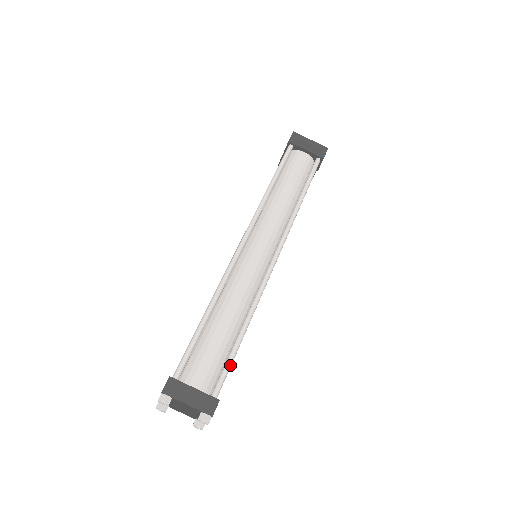
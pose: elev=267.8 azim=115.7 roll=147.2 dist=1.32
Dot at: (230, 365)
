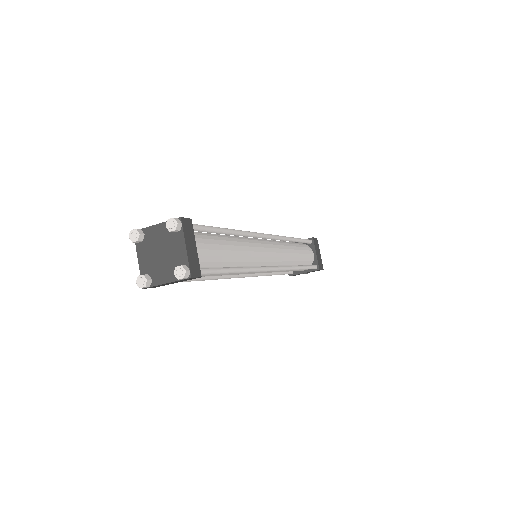
Dot at: (218, 272)
